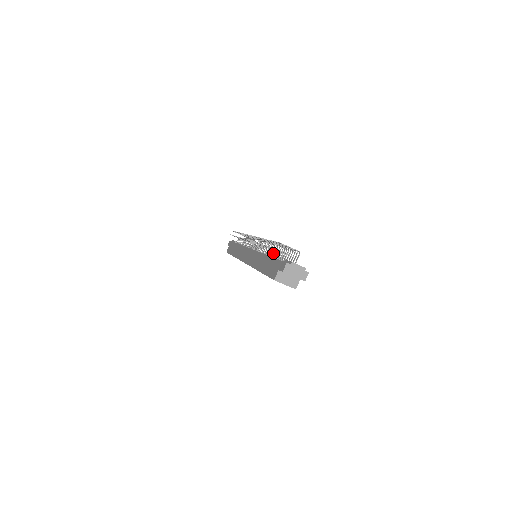
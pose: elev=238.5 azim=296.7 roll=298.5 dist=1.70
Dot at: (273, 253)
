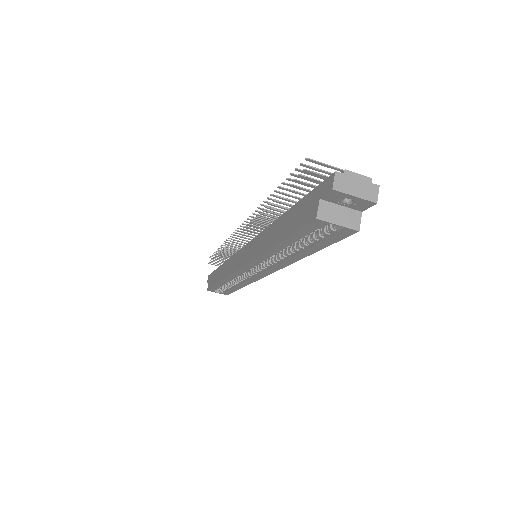
Dot at: occluded
